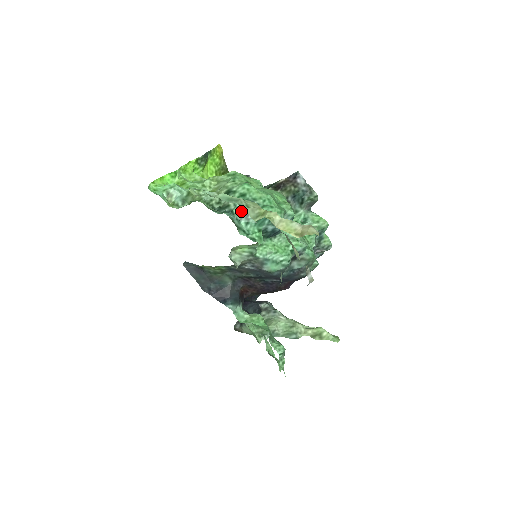
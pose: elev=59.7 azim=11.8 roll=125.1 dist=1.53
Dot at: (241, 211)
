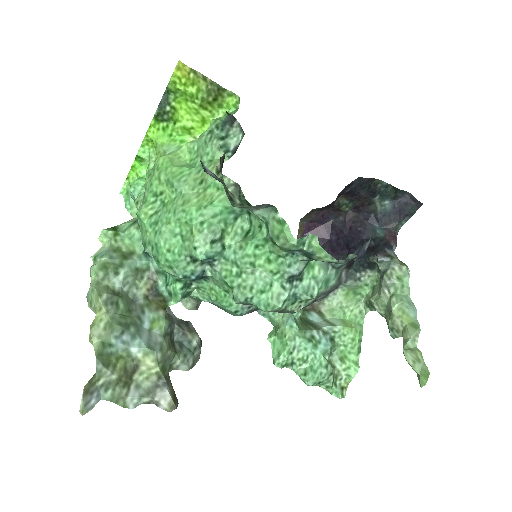
Dot at: occluded
